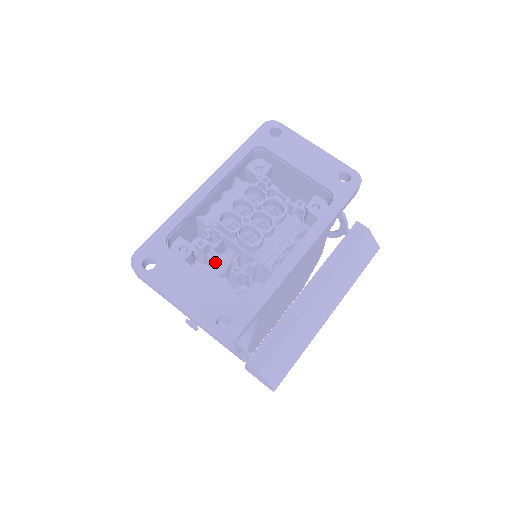
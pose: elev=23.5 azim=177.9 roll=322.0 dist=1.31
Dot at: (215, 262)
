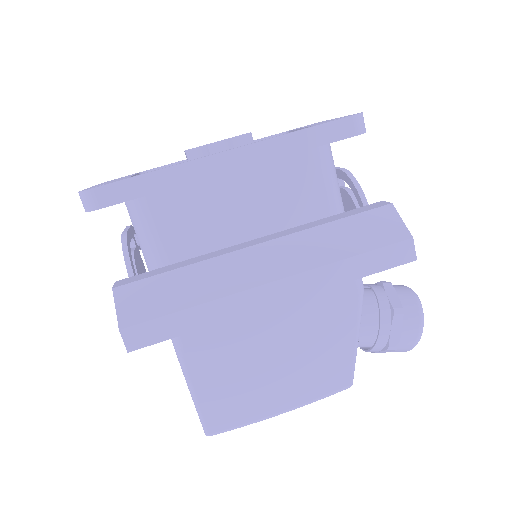
Dot at: occluded
